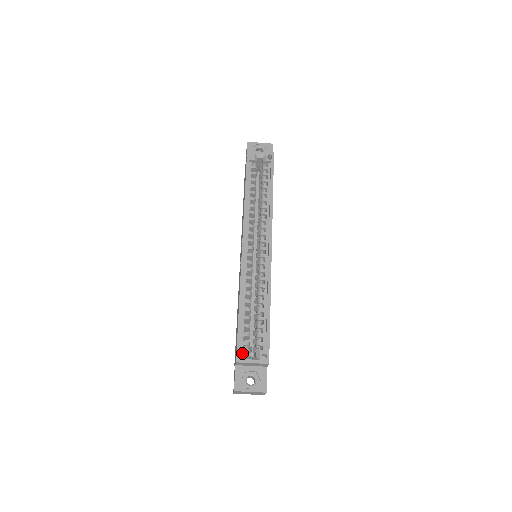
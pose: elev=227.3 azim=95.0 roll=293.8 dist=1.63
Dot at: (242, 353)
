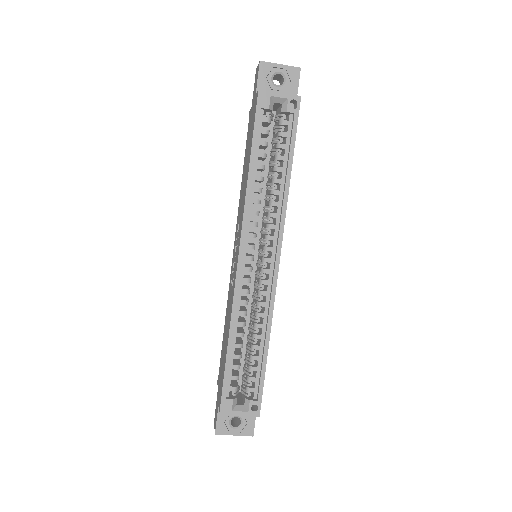
Dot at: (227, 404)
